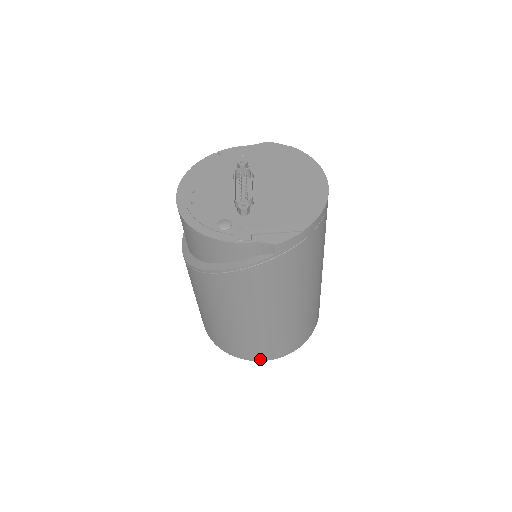
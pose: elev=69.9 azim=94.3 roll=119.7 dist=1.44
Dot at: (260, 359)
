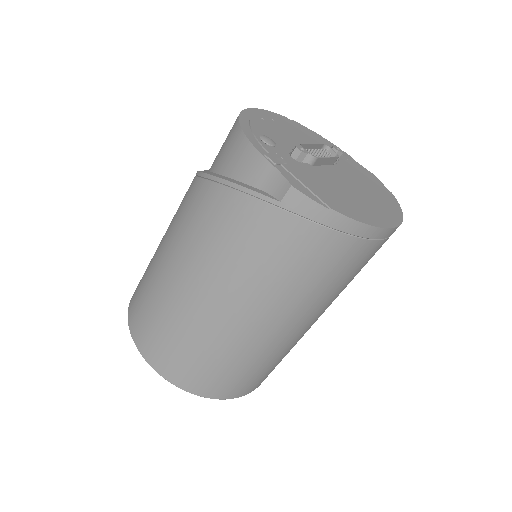
Dot at: (145, 354)
